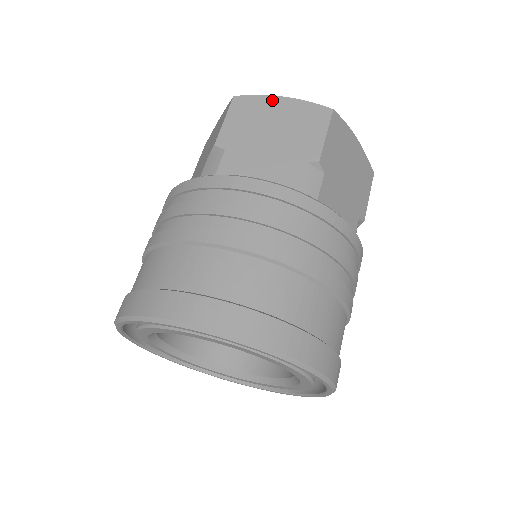
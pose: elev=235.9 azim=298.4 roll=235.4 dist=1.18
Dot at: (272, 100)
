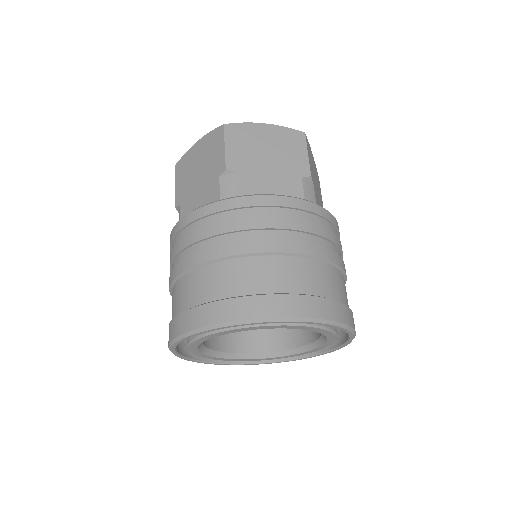
Dot at: (257, 127)
